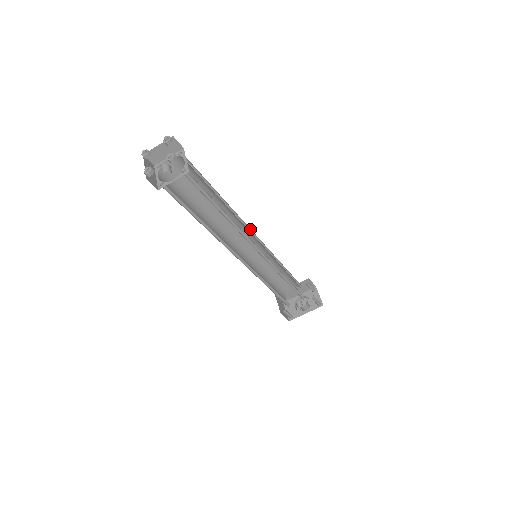
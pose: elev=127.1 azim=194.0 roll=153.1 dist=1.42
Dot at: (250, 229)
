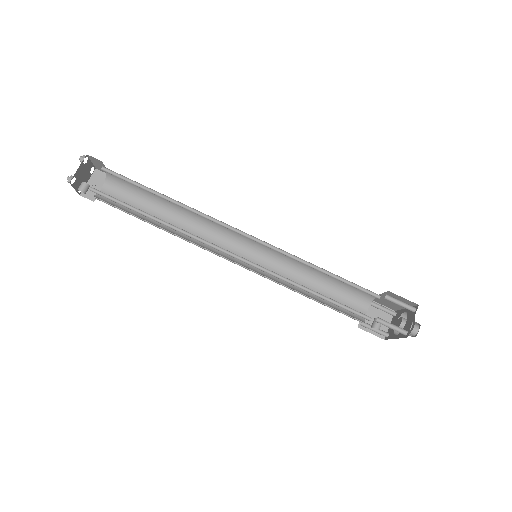
Dot at: occluded
